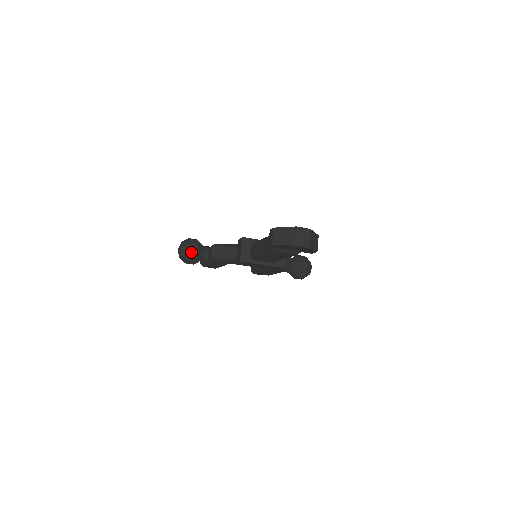
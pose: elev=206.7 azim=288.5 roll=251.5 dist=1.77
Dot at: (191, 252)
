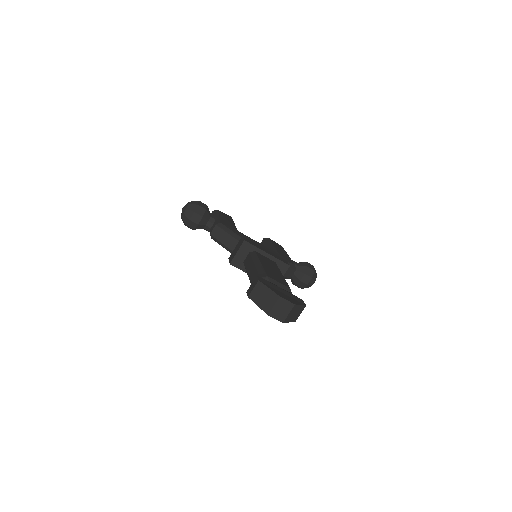
Dot at: (193, 220)
